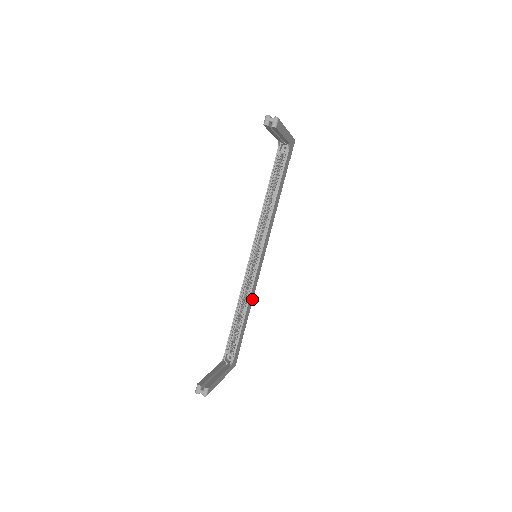
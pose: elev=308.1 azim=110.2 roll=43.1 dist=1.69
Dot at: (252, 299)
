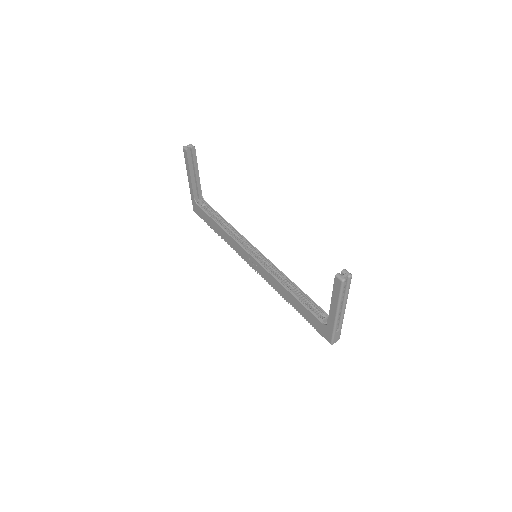
Dot at: occluded
